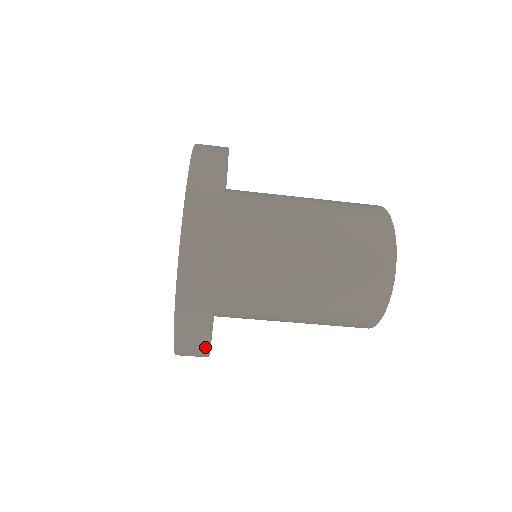
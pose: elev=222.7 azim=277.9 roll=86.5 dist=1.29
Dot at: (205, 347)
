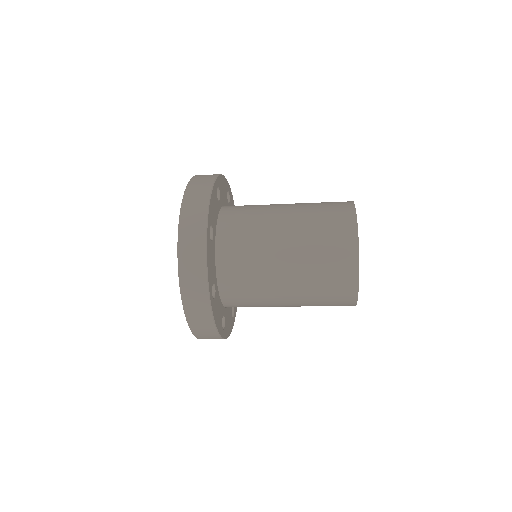
Dot at: (207, 305)
